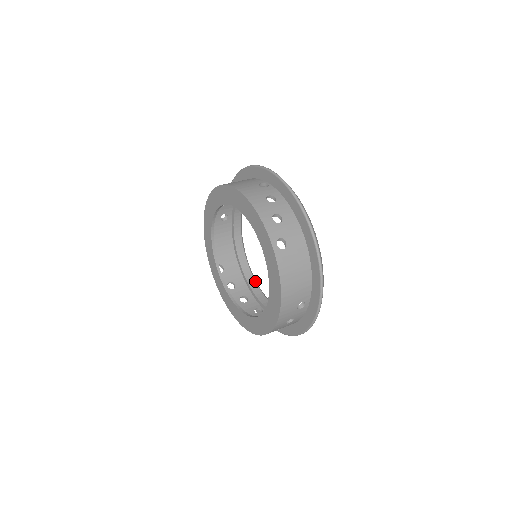
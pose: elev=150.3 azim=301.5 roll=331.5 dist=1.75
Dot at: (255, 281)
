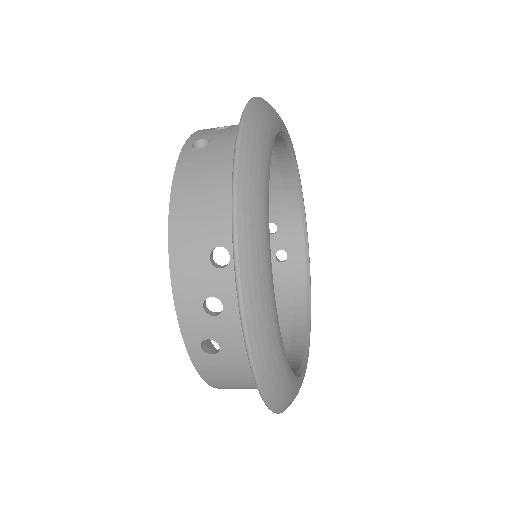
Dot at: (303, 353)
